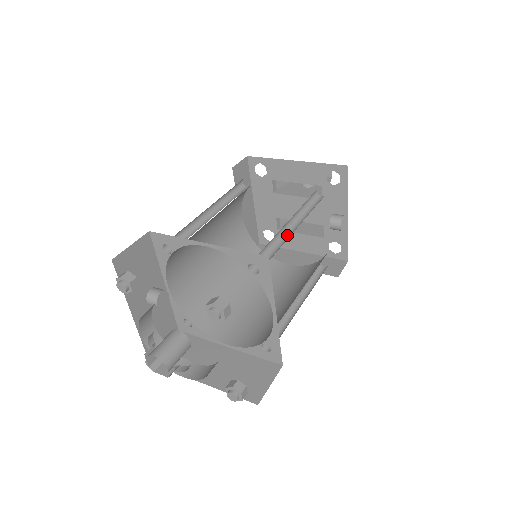
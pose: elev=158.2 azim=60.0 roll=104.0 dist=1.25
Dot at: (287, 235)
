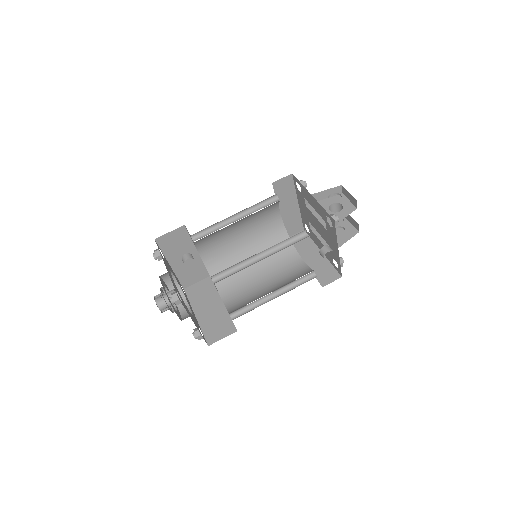
Dot at: (255, 261)
